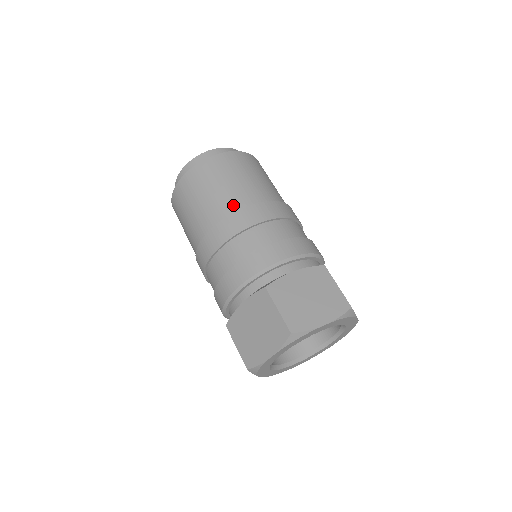
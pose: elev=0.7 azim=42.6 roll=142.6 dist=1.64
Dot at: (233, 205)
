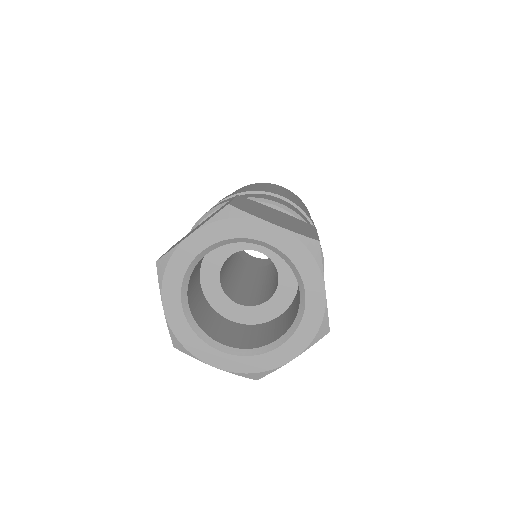
Dot at: occluded
